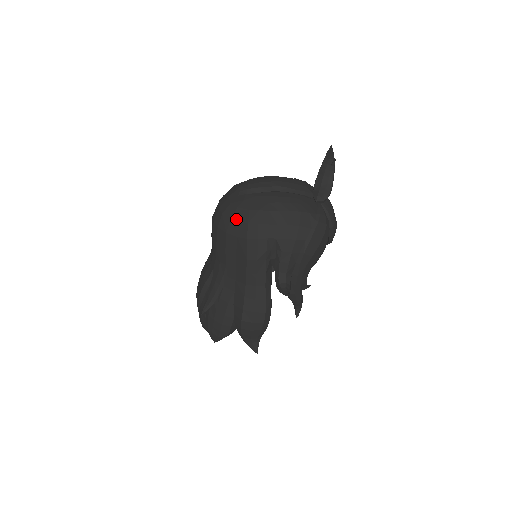
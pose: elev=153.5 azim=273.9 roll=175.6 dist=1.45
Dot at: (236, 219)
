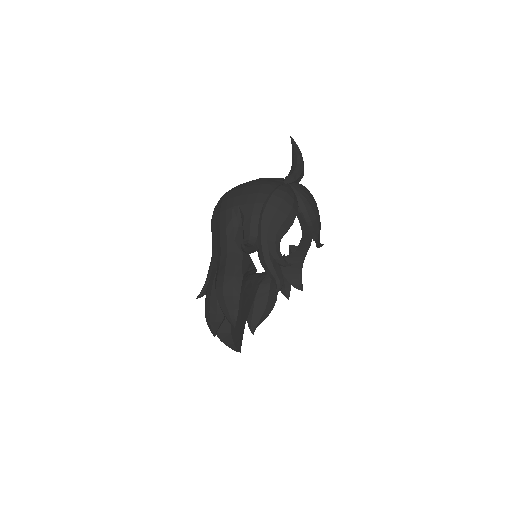
Dot at: (217, 204)
